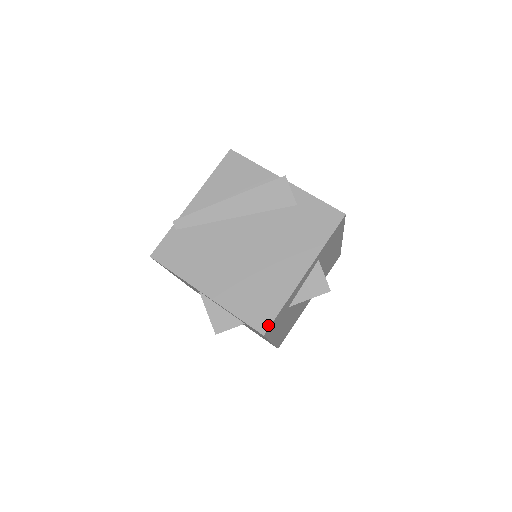
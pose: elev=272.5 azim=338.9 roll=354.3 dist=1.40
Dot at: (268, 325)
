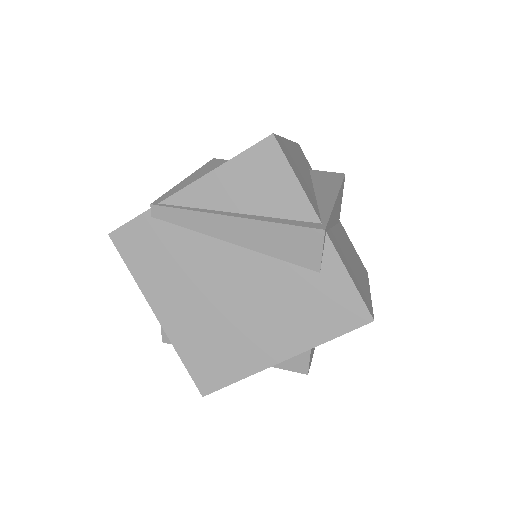
Dot at: (212, 390)
